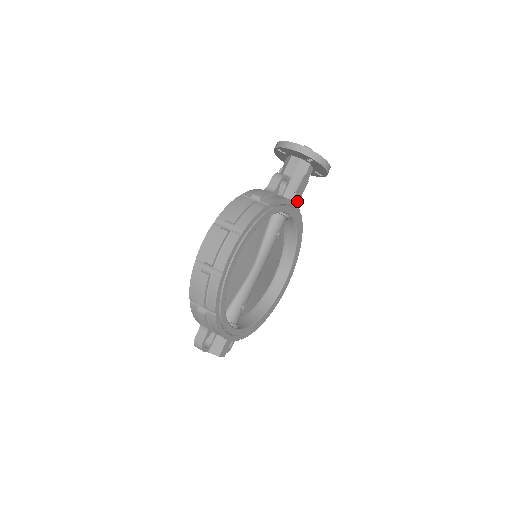
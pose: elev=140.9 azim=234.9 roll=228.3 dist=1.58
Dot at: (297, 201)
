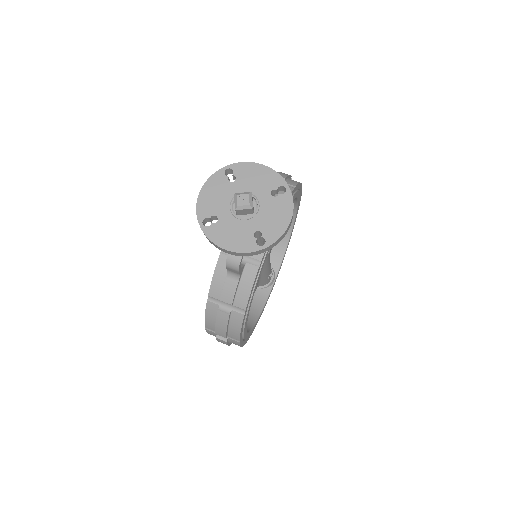
Dot at: occluded
